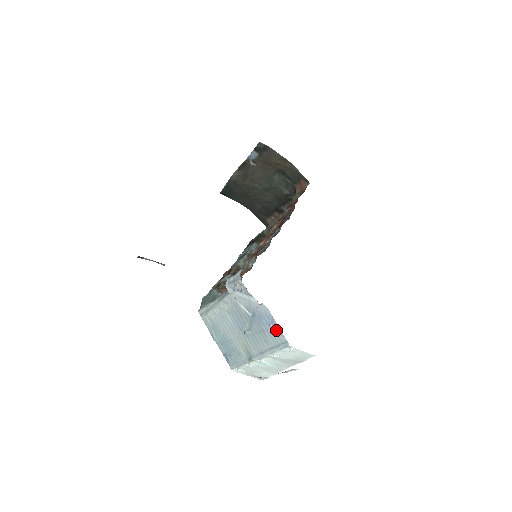
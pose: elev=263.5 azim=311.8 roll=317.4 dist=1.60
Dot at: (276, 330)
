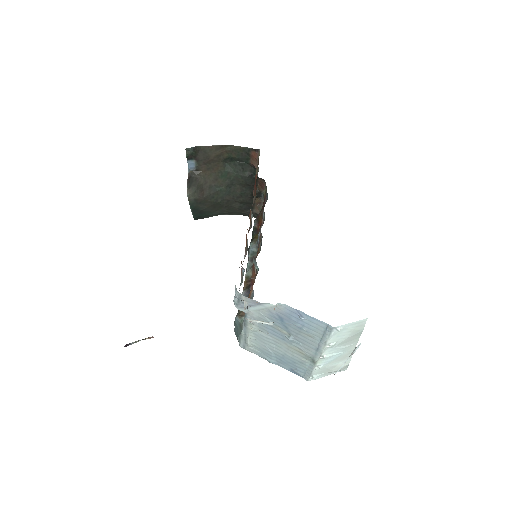
Dot at: (310, 320)
